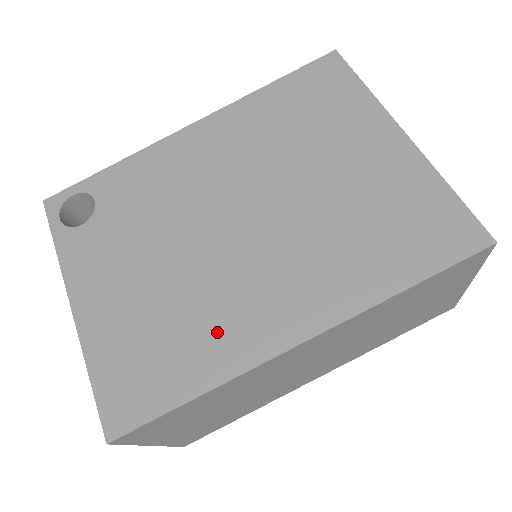
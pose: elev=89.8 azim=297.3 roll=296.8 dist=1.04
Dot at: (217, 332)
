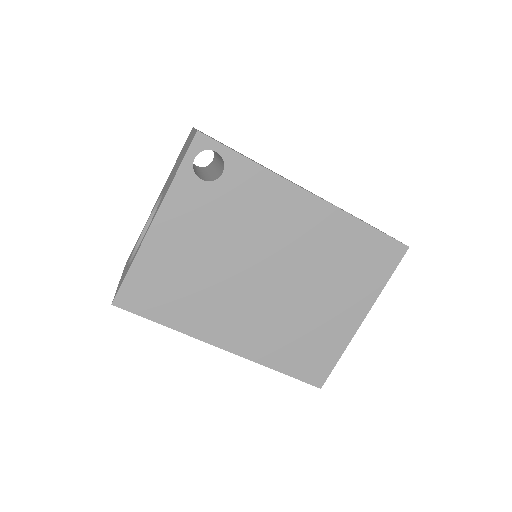
Dot at: (201, 312)
